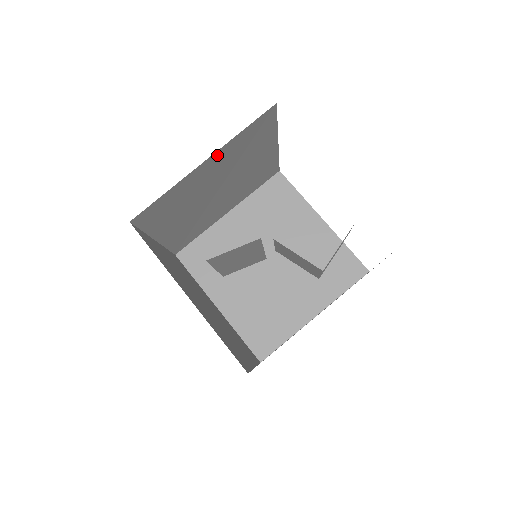
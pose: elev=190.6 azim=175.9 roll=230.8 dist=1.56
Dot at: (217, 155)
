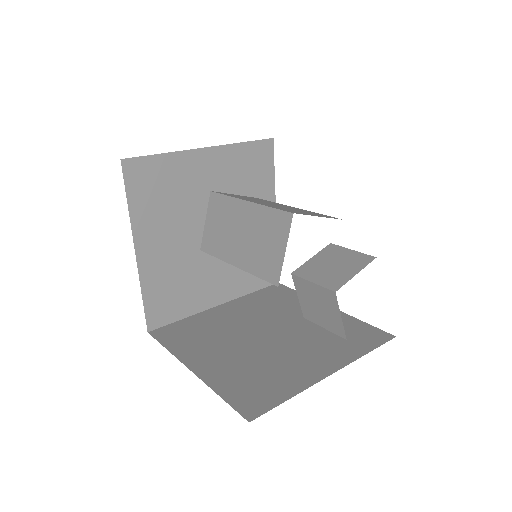
Dot at: occluded
